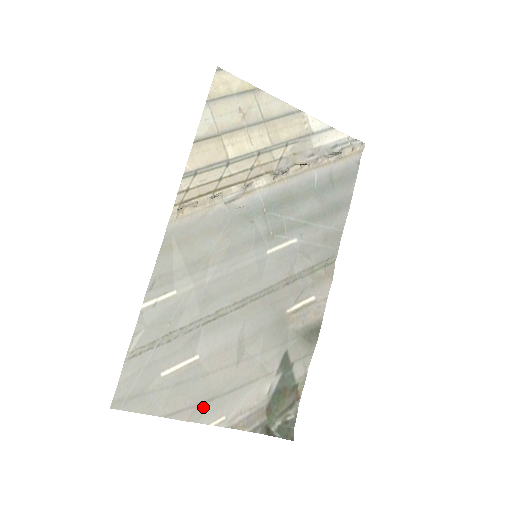
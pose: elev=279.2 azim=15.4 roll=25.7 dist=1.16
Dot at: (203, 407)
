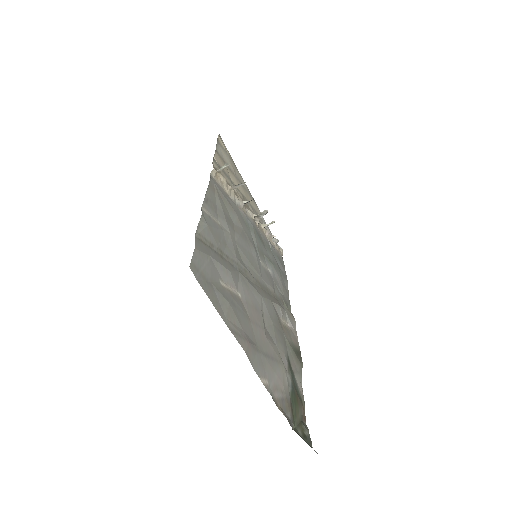
Dot at: (253, 351)
